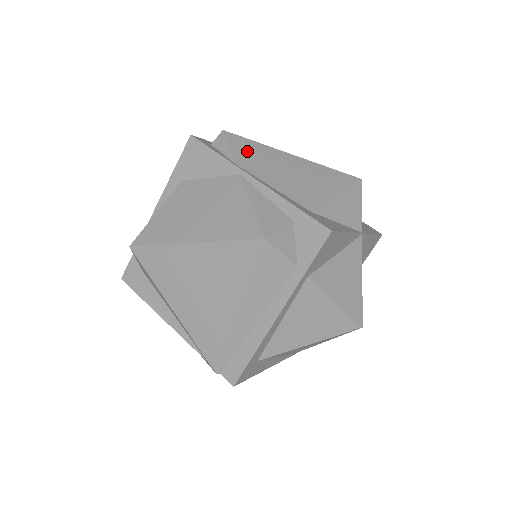
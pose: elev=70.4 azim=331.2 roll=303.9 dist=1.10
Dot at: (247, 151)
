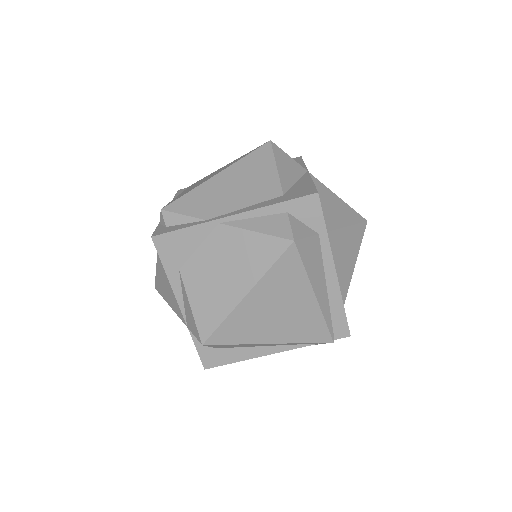
Dot at: (196, 204)
